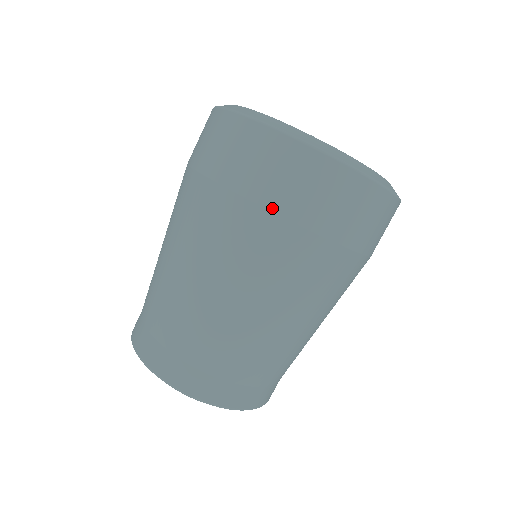
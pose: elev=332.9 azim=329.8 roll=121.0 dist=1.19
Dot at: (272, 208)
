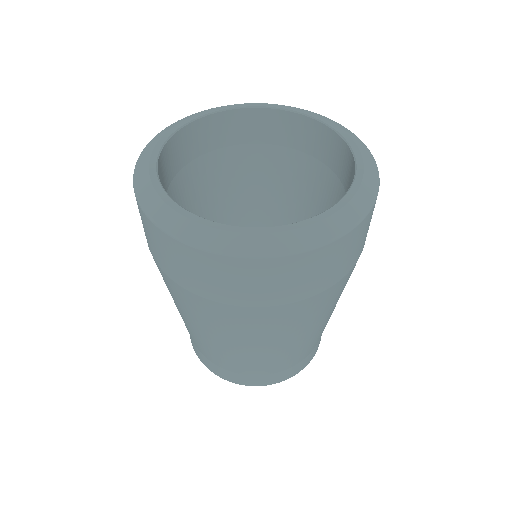
Dot at: (330, 286)
